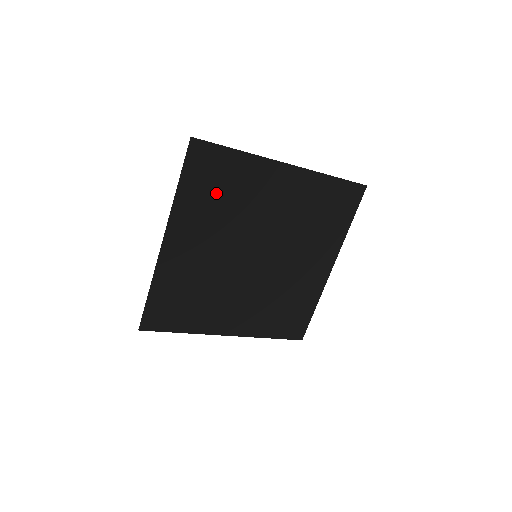
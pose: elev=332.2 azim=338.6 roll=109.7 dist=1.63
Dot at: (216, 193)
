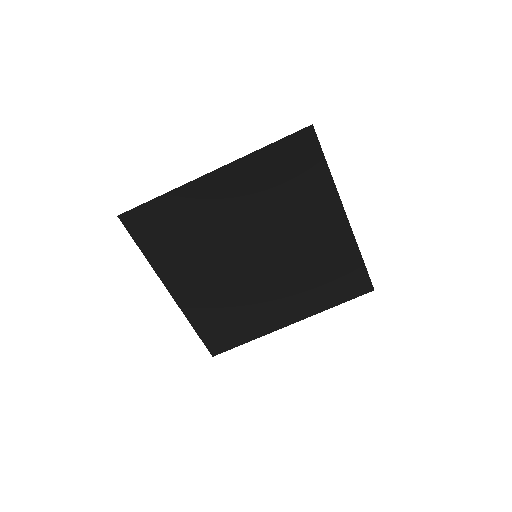
Dot at: (283, 181)
